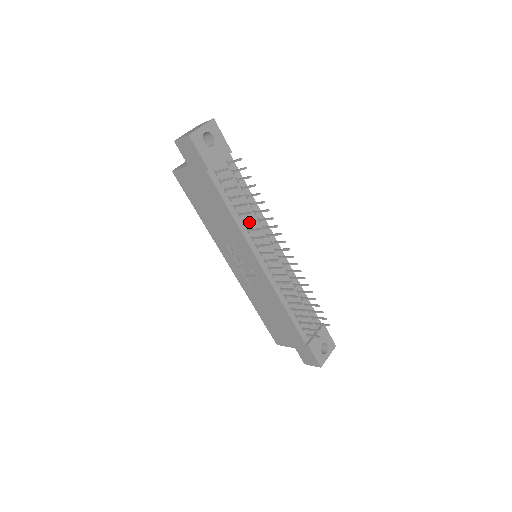
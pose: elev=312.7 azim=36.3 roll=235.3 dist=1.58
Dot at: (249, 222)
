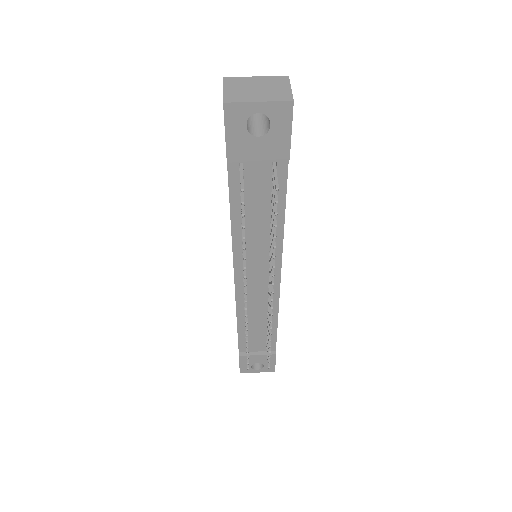
Dot at: occluded
